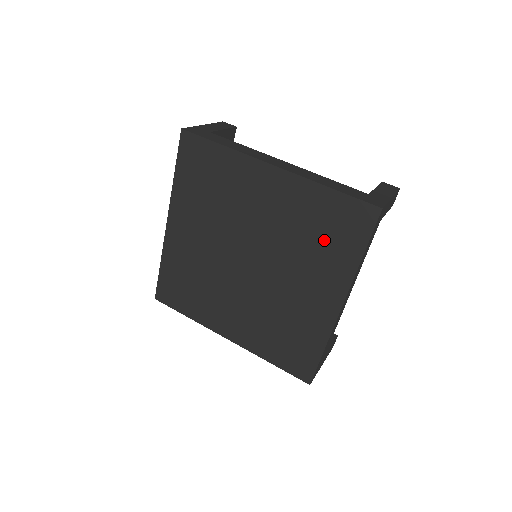
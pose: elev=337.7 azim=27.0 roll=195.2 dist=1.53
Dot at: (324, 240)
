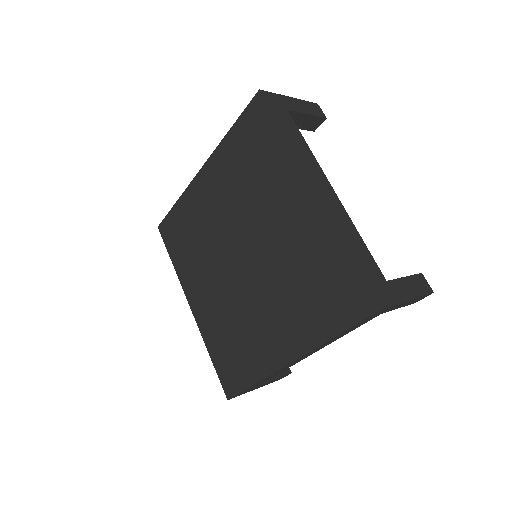
Dot at: (257, 163)
